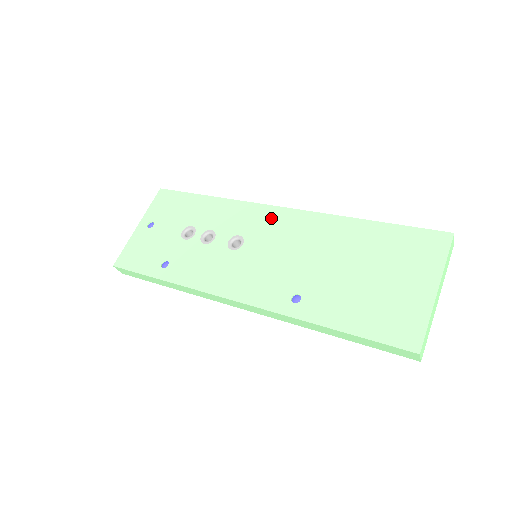
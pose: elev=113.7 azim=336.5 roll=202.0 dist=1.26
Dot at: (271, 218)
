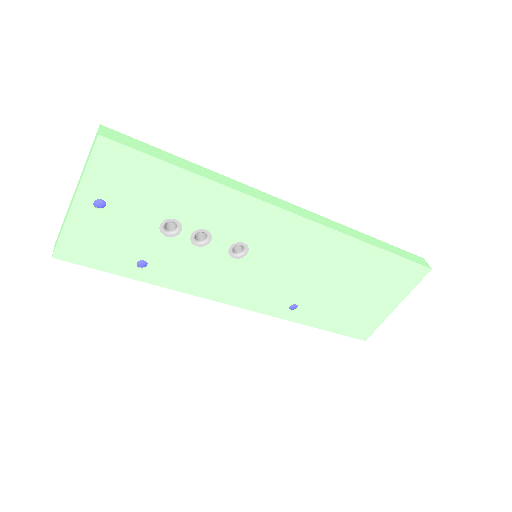
Dot at: (285, 228)
